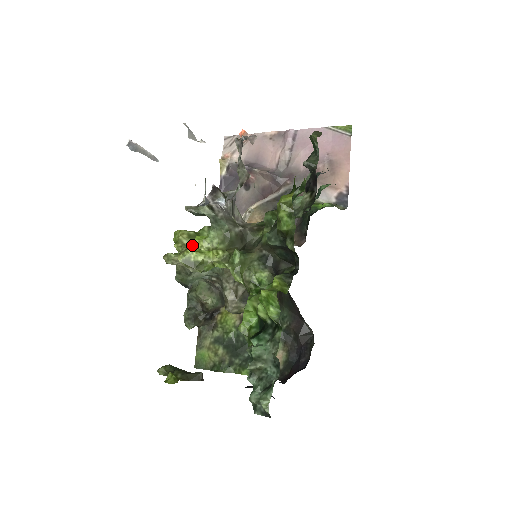
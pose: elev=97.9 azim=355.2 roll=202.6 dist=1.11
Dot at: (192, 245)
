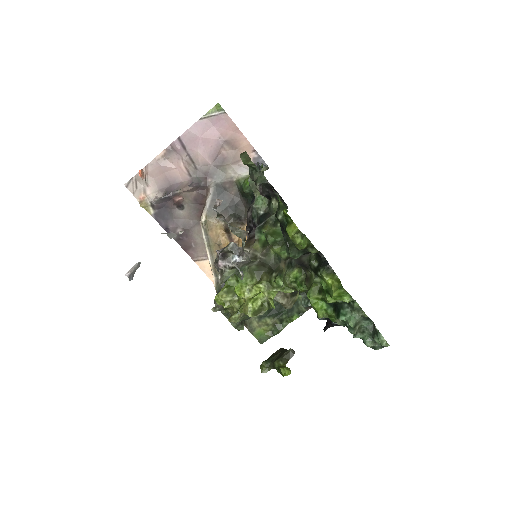
Dot at: (234, 296)
